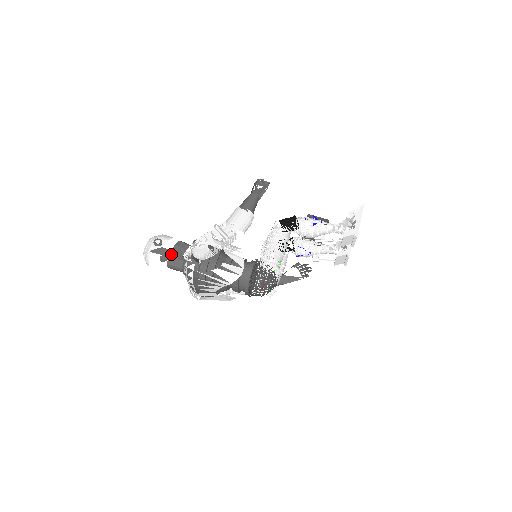
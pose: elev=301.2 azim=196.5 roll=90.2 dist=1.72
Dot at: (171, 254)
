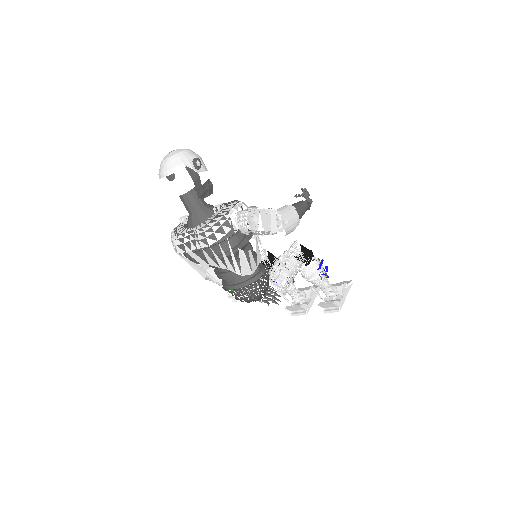
Dot at: (200, 188)
